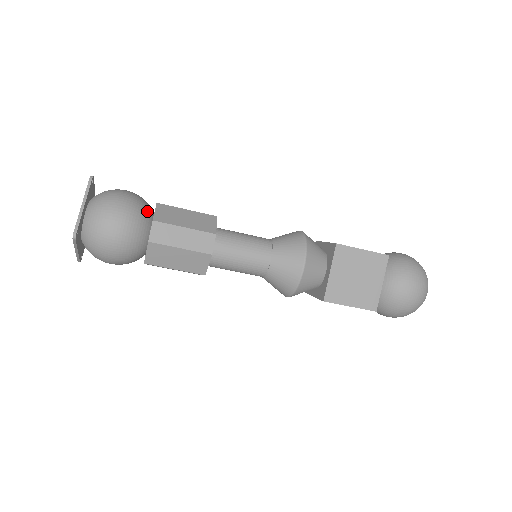
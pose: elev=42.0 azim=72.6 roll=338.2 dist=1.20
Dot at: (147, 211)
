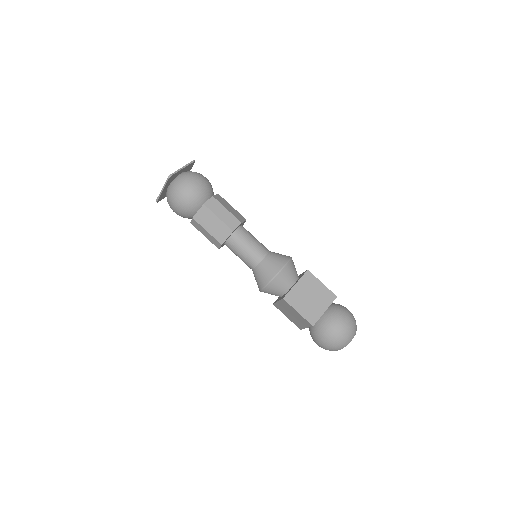
Dot at: (212, 192)
